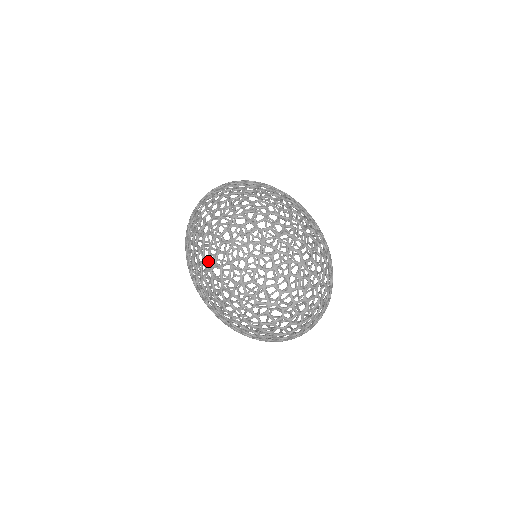
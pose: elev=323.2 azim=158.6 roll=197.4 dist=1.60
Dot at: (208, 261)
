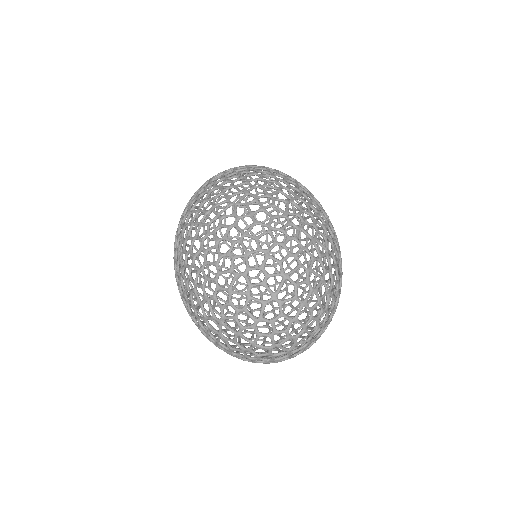
Dot at: occluded
